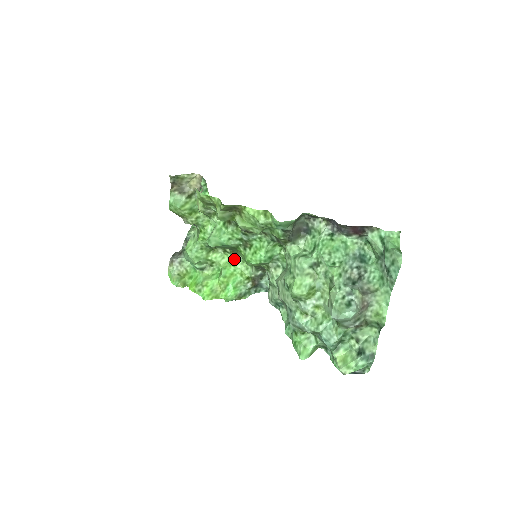
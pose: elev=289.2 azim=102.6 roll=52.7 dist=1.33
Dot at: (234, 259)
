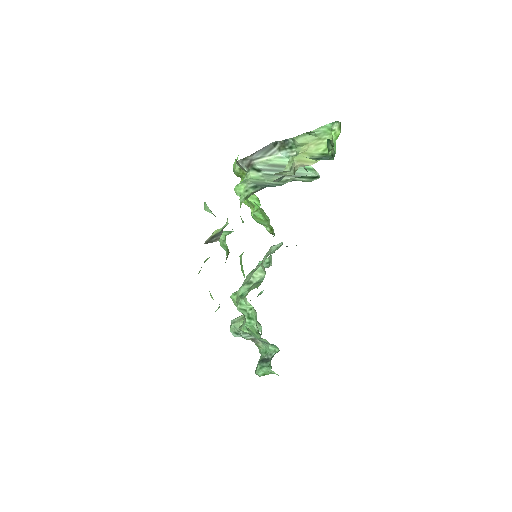
Dot at: (269, 220)
